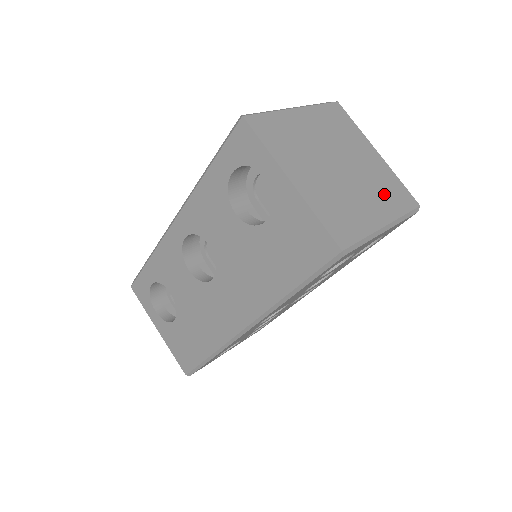
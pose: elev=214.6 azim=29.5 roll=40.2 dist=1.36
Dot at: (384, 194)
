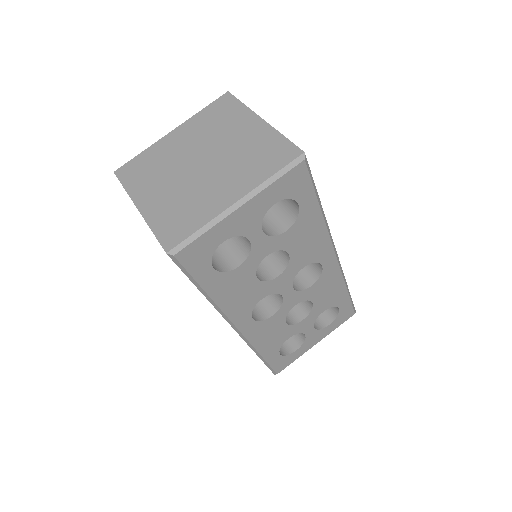
Dot at: (250, 166)
